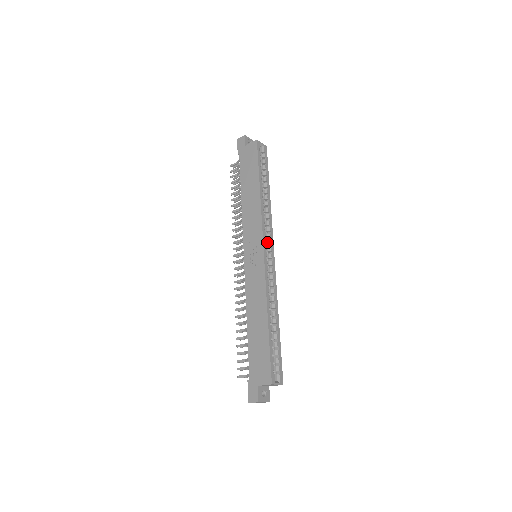
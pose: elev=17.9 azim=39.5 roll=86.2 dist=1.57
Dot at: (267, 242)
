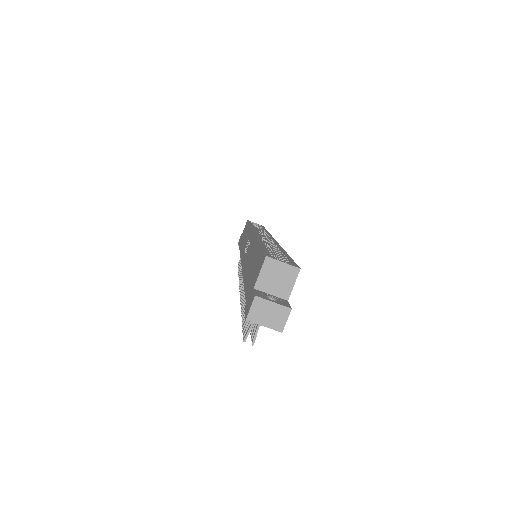
Dot at: (263, 237)
